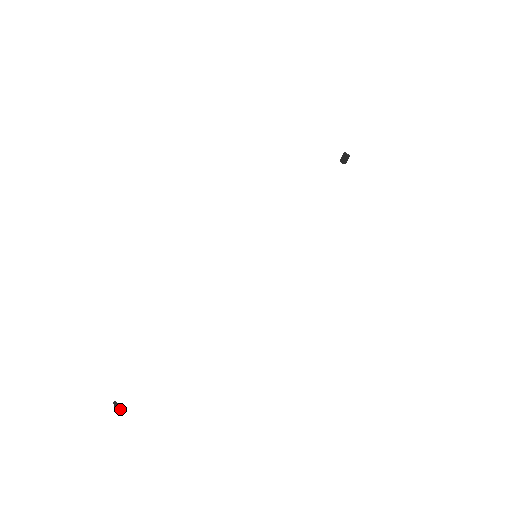
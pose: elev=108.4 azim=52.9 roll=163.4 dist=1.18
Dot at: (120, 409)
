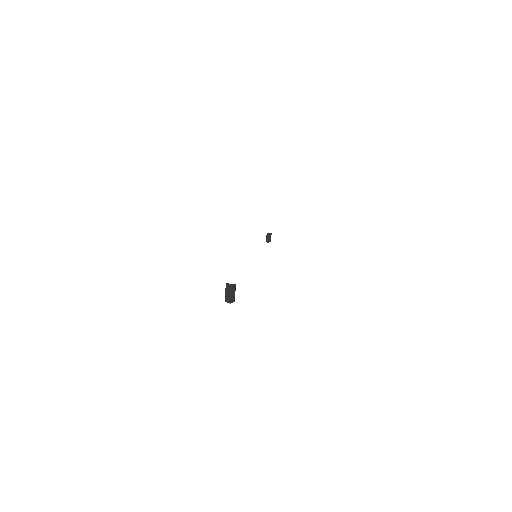
Dot at: (235, 286)
